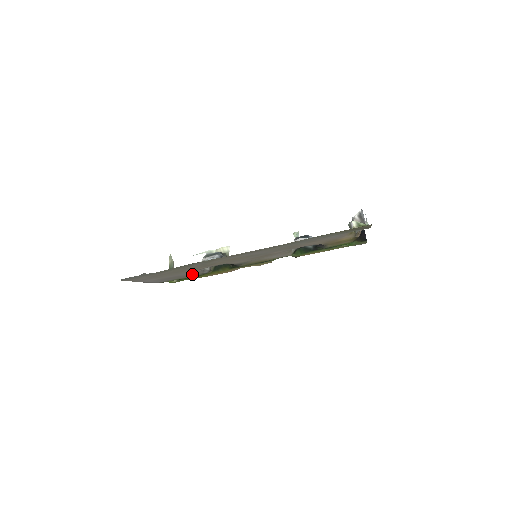
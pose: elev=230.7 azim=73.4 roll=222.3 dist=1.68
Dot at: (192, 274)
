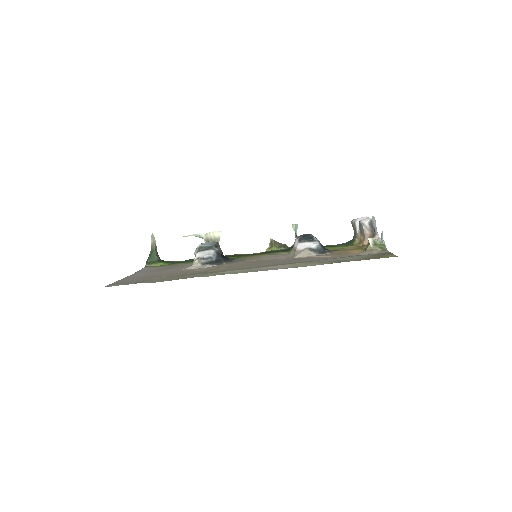
Dot at: (182, 266)
